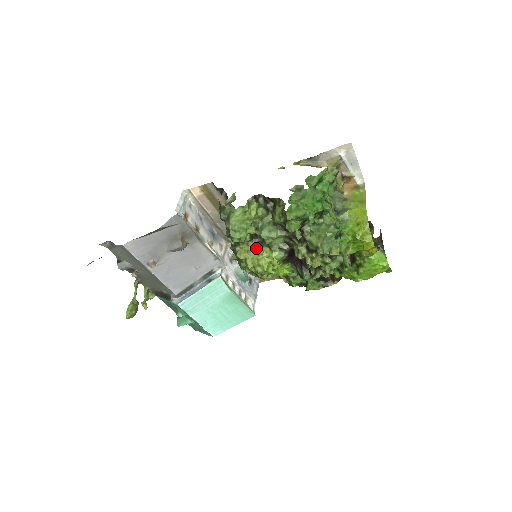
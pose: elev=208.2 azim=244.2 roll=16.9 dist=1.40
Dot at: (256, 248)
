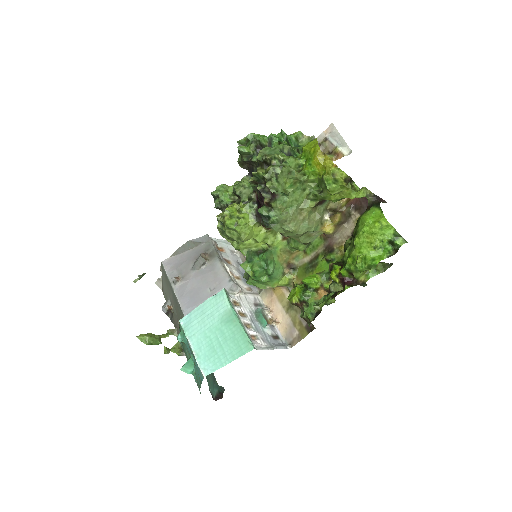
Dot at: occluded
